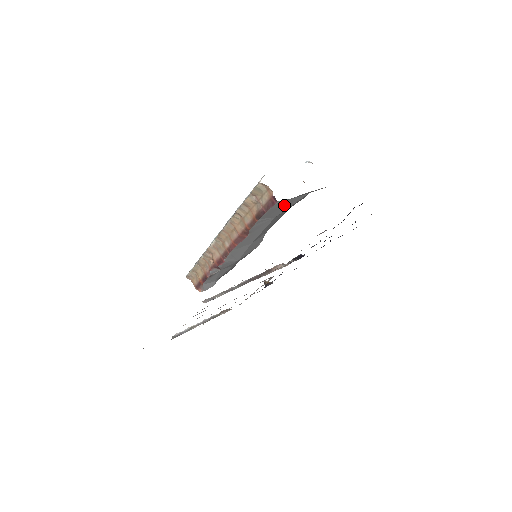
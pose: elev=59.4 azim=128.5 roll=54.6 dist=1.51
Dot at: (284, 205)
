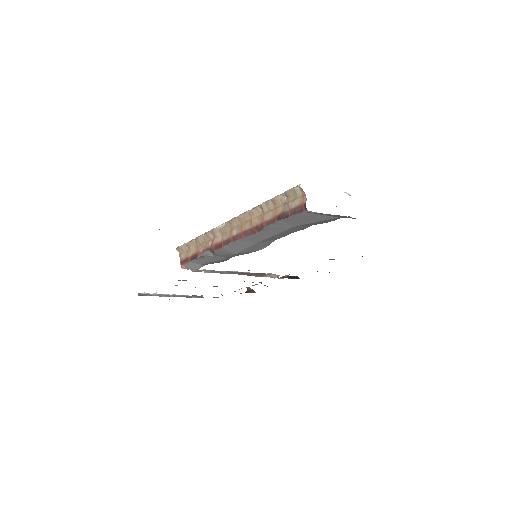
Dot at: (310, 218)
